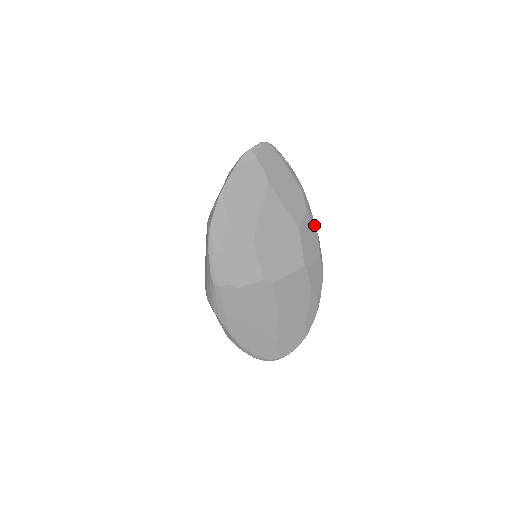
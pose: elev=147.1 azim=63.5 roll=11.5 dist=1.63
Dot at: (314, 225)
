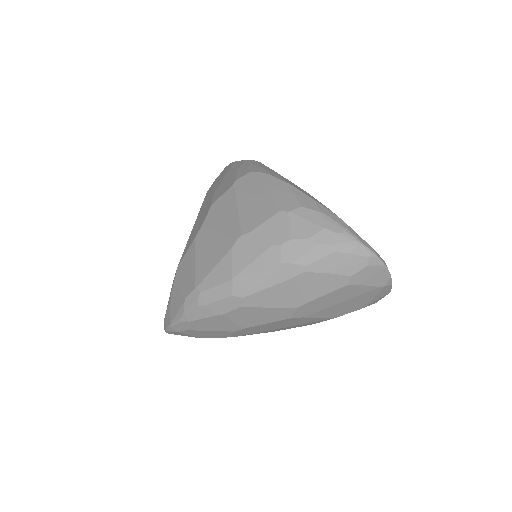
Dot at: occluded
